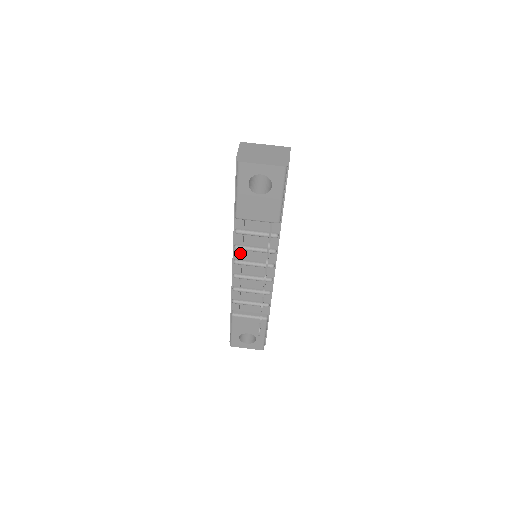
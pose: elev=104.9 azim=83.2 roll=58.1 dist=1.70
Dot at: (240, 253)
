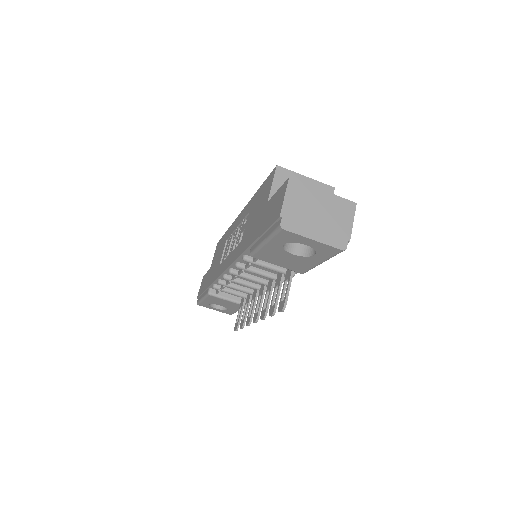
Dot at: occluded
